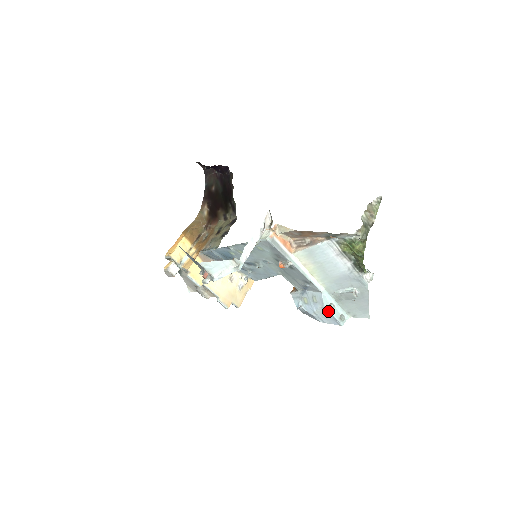
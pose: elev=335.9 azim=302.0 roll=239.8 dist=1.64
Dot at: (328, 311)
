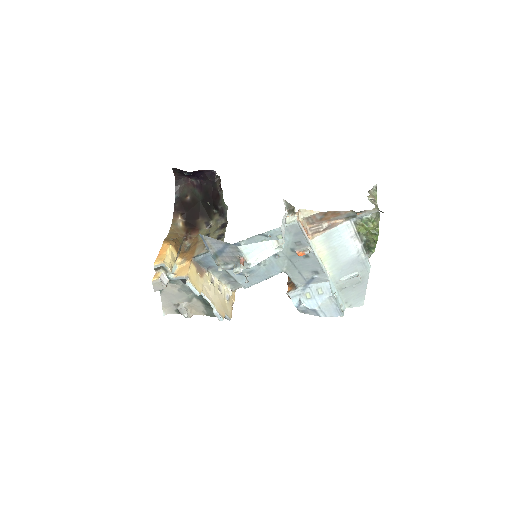
Dot at: (334, 301)
